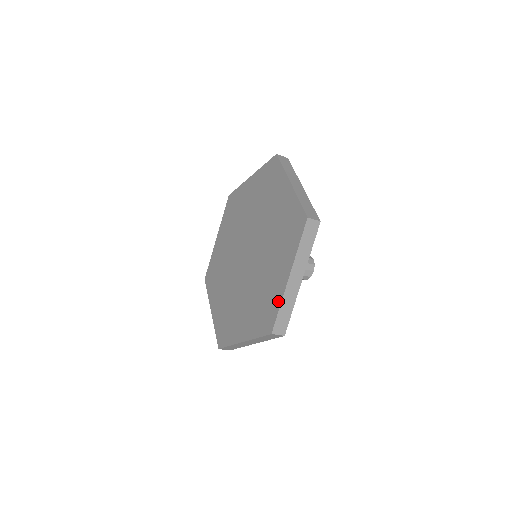
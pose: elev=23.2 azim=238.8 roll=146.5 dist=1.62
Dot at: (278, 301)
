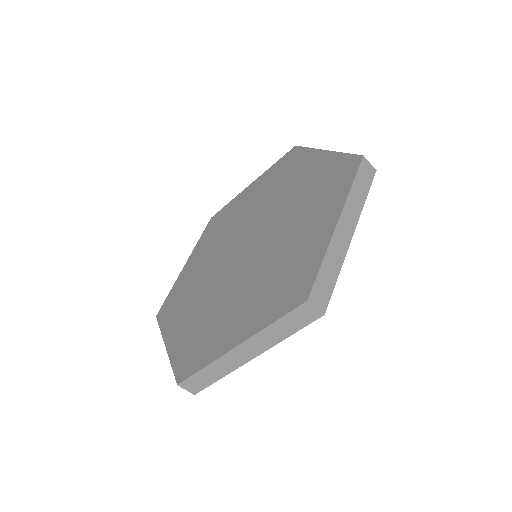
Dot at: (318, 256)
